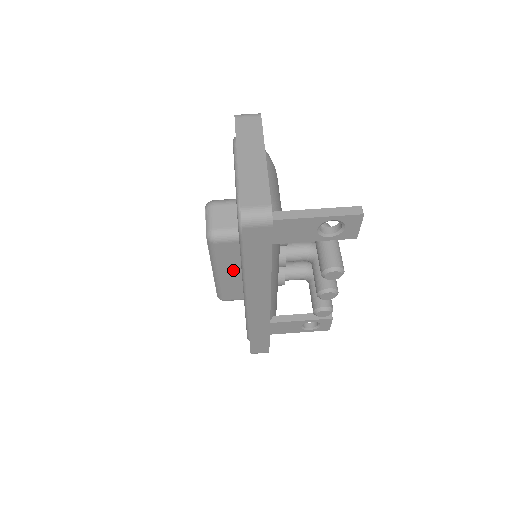
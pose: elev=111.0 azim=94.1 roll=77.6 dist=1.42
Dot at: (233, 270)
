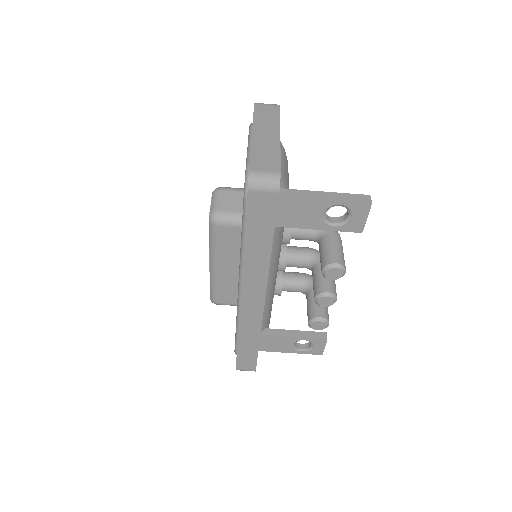
Dot at: (231, 264)
